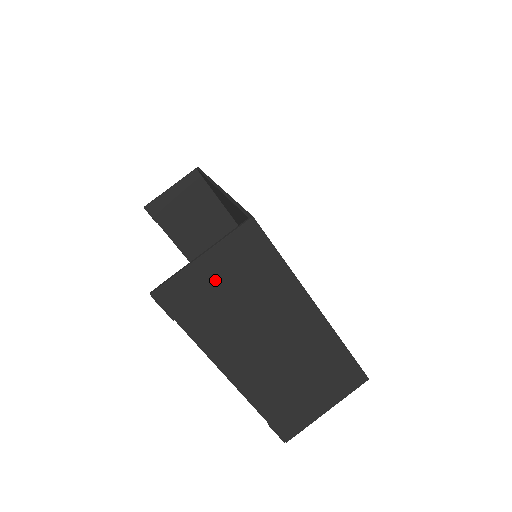
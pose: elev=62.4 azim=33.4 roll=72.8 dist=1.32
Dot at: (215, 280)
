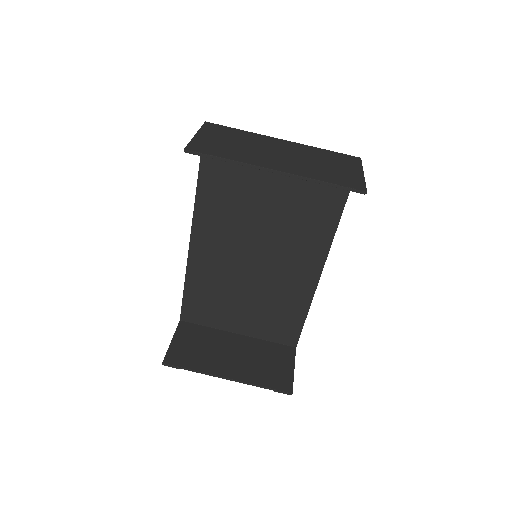
Dot at: (214, 140)
